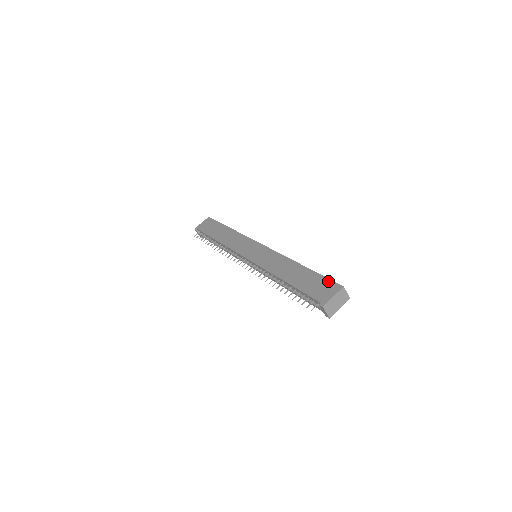
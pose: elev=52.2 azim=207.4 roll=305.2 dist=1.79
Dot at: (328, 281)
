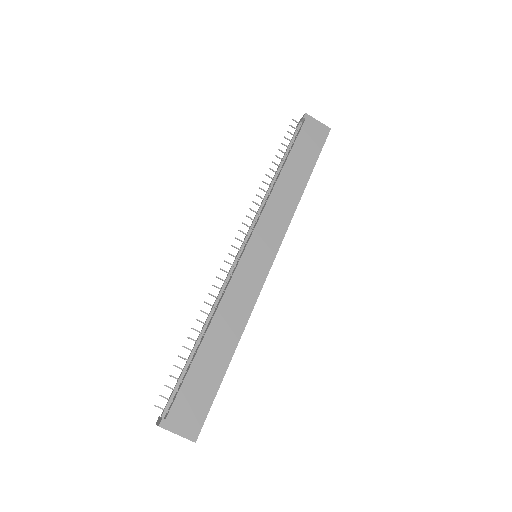
Dot at: (204, 414)
